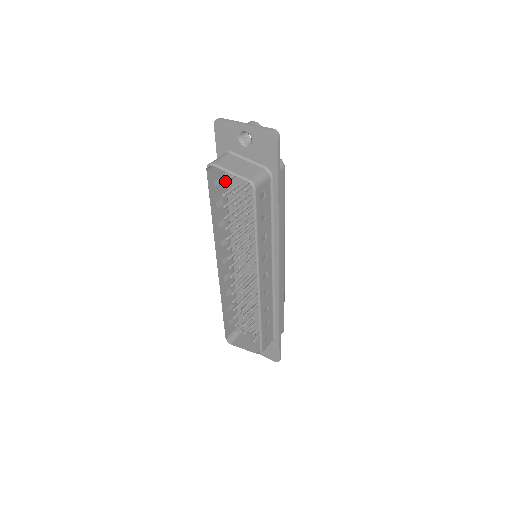
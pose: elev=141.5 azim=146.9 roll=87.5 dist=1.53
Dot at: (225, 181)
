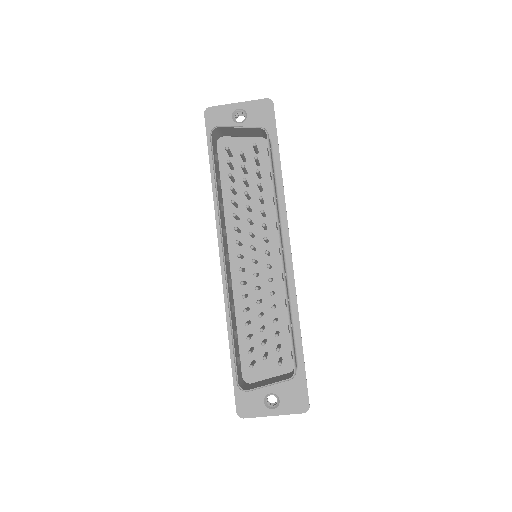
Dot at: (228, 148)
